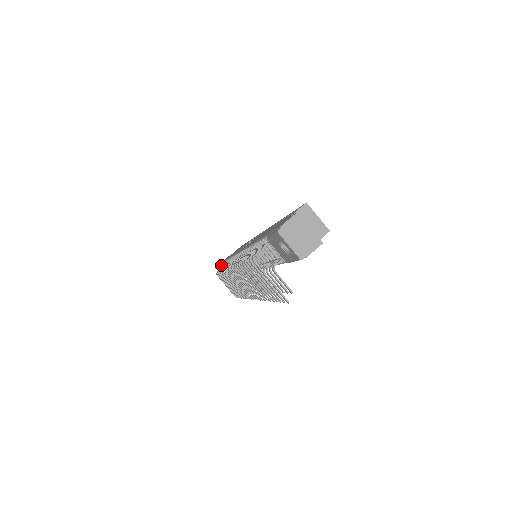
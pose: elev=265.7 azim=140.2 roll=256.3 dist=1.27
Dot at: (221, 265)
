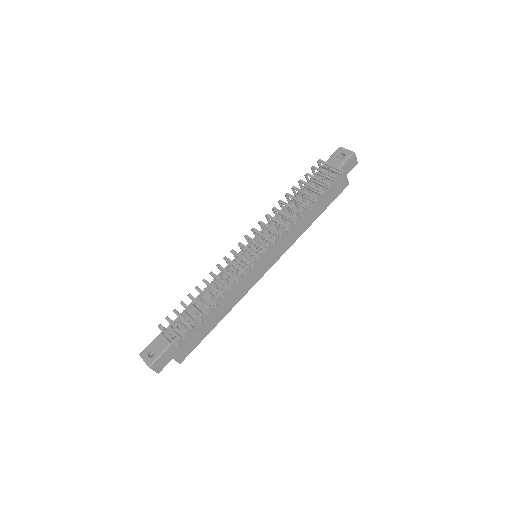
Dot at: (143, 351)
